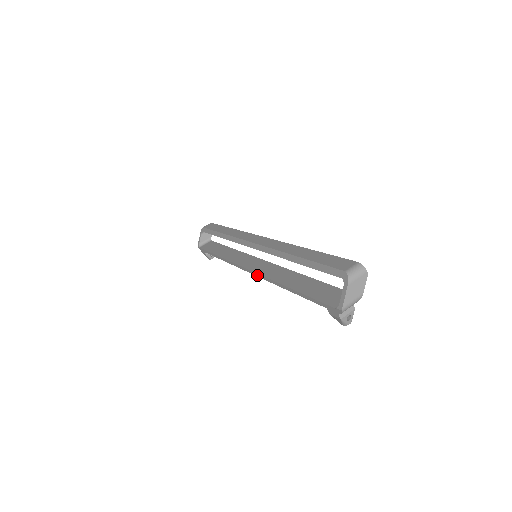
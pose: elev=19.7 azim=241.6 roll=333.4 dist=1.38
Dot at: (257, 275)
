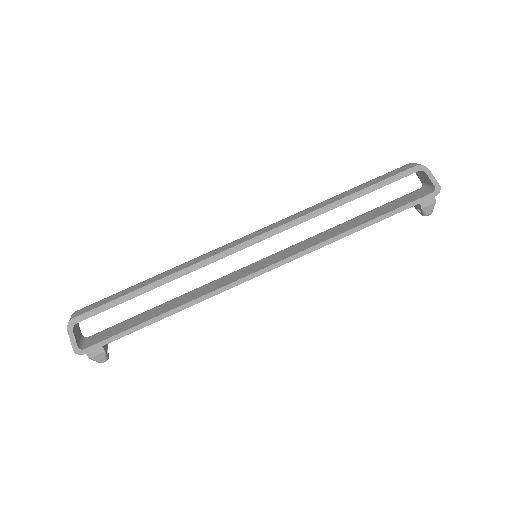
Dot at: (289, 260)
